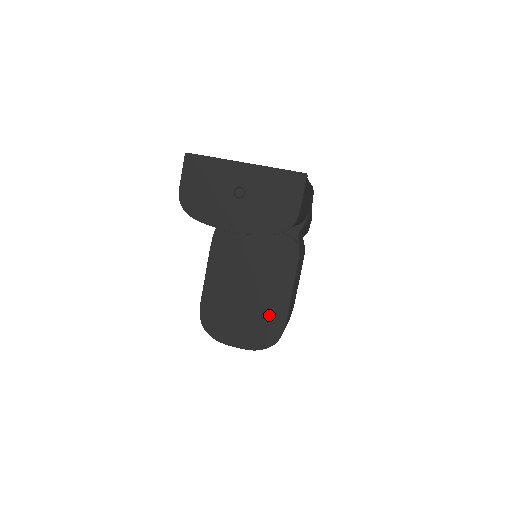
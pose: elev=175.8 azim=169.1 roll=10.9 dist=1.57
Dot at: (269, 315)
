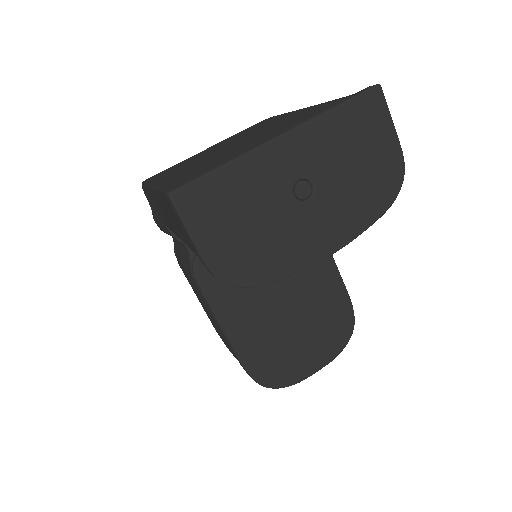
Dot at: (328, 306)
